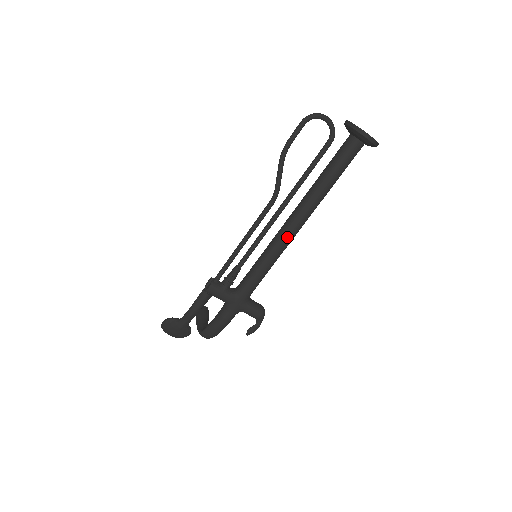
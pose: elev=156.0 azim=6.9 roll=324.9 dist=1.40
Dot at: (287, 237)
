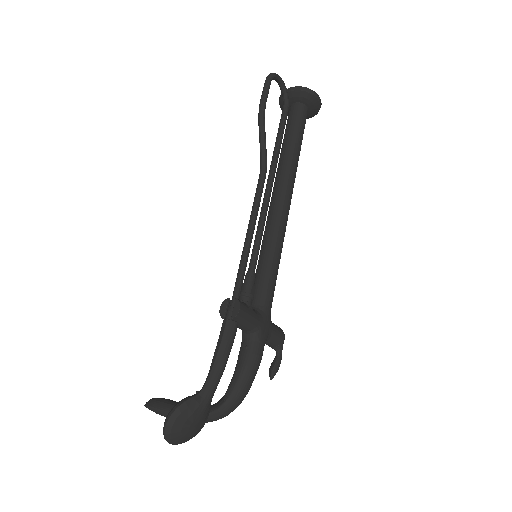
Dot at: (286, 217)
